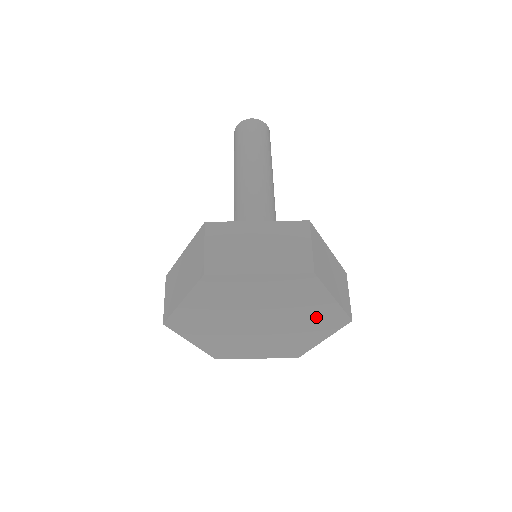
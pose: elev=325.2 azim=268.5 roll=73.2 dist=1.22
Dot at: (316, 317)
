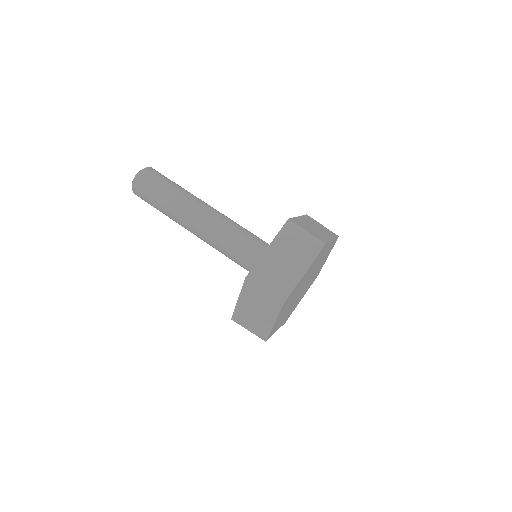
Dot at: (325, 255)
